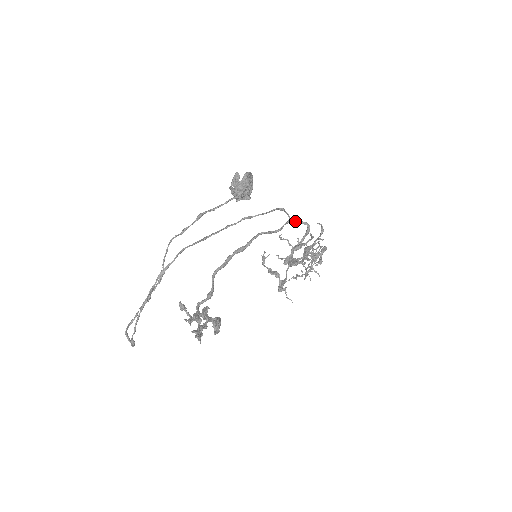
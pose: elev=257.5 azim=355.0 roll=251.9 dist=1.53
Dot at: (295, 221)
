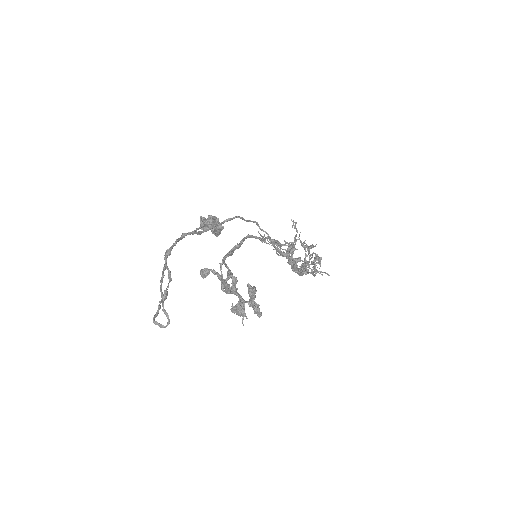
Dot at: (274, 240)
